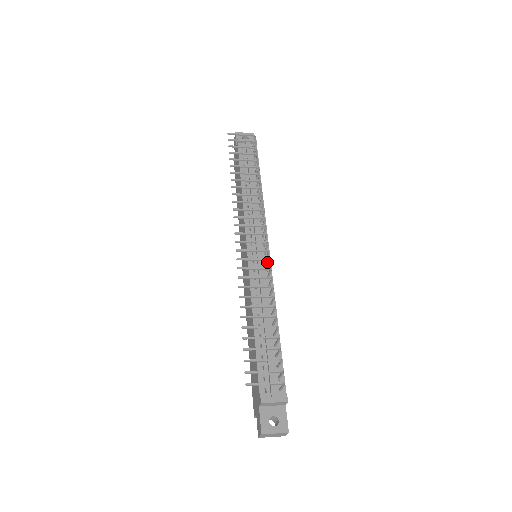
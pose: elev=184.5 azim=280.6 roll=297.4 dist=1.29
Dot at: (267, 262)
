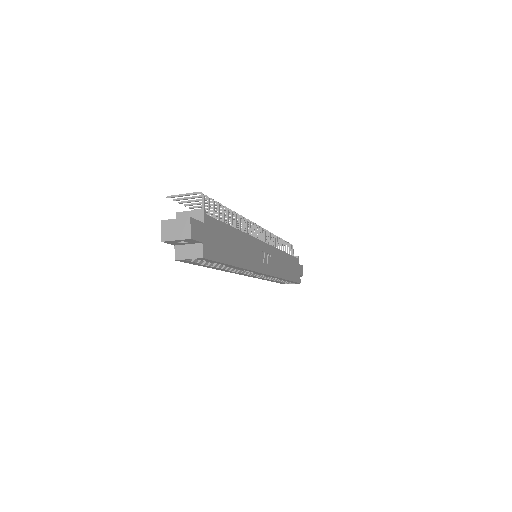
Dot at: occluded
